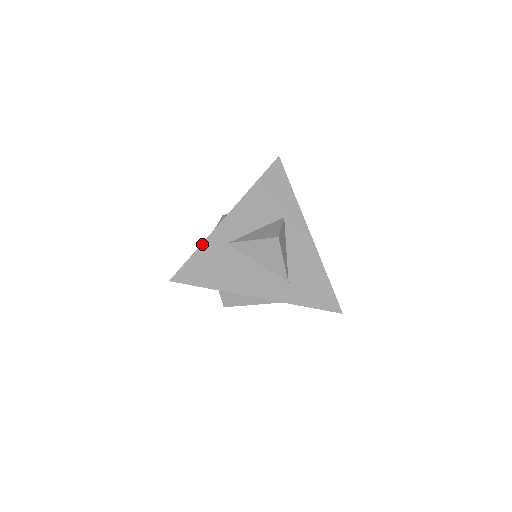
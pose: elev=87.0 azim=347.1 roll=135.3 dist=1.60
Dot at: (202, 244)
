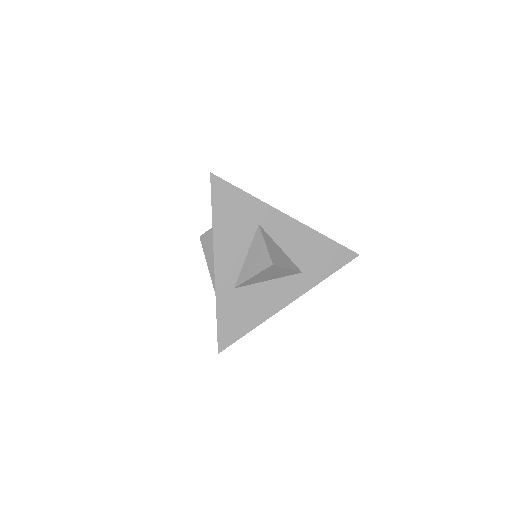
Dot at: (216, 308)
